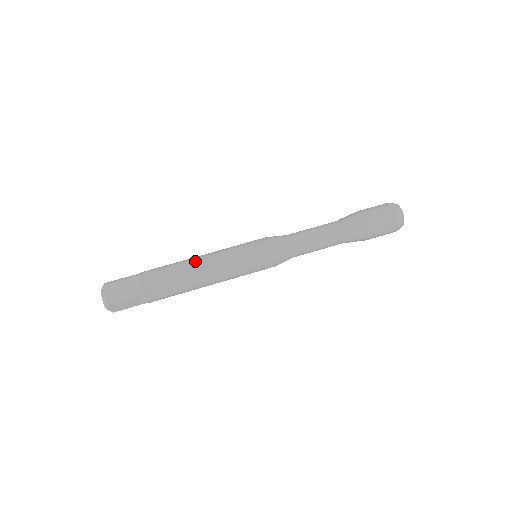
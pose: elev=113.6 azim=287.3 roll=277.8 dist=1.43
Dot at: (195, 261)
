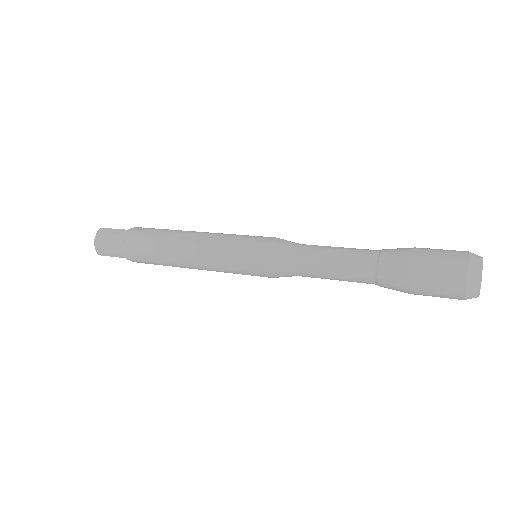
Dot at: occluded
